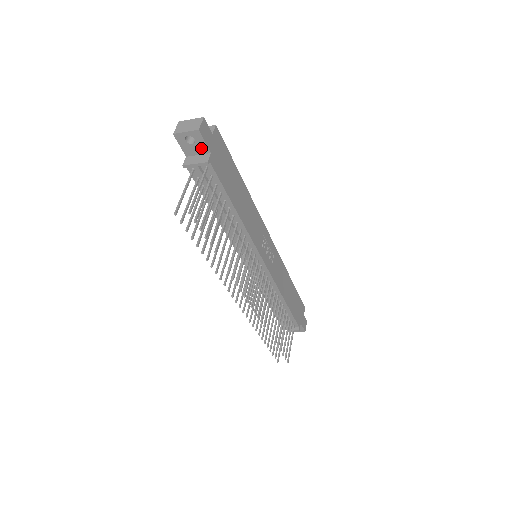
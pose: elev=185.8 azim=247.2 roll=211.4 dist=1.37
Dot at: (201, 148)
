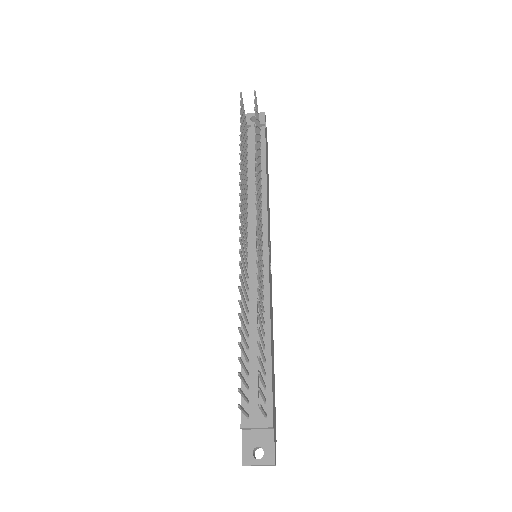
Dot at: occluded
